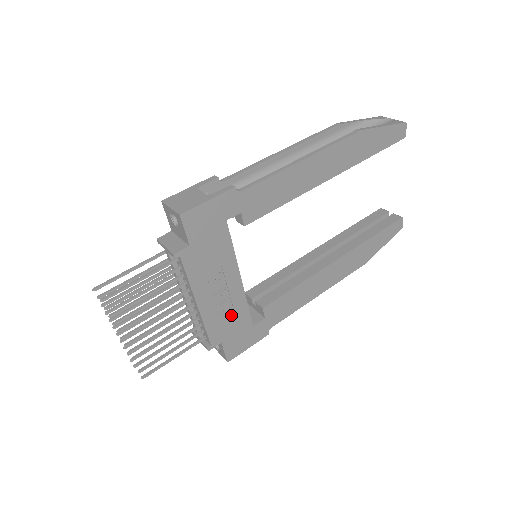
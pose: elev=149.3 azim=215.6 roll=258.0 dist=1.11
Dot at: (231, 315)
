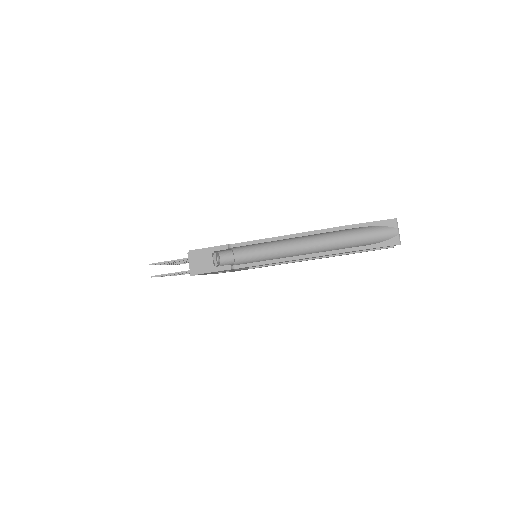
Dot at: occluded
